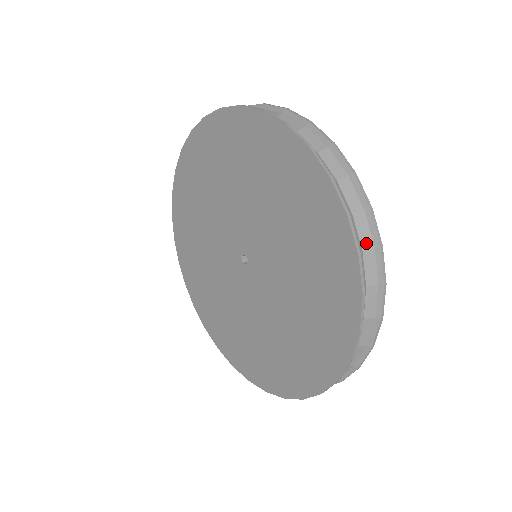
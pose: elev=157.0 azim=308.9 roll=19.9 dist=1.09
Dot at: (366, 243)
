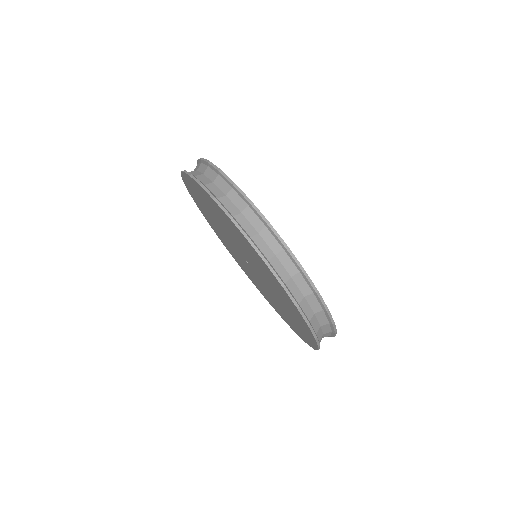
Dot at: (323, 323)
